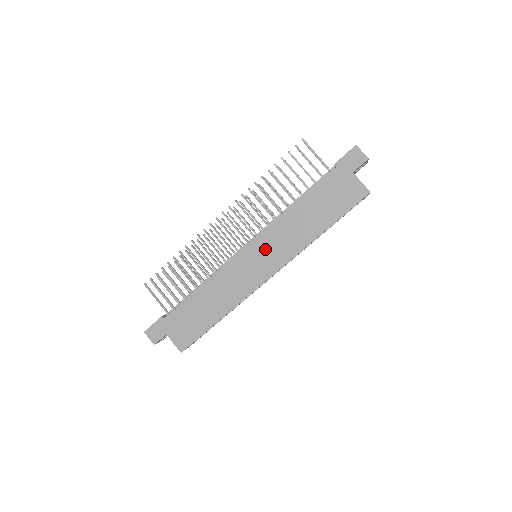
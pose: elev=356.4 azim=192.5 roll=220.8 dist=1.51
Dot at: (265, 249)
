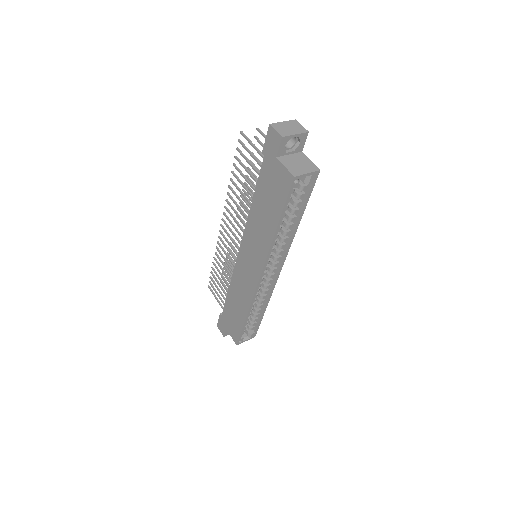
Dot at: (249, 252)
